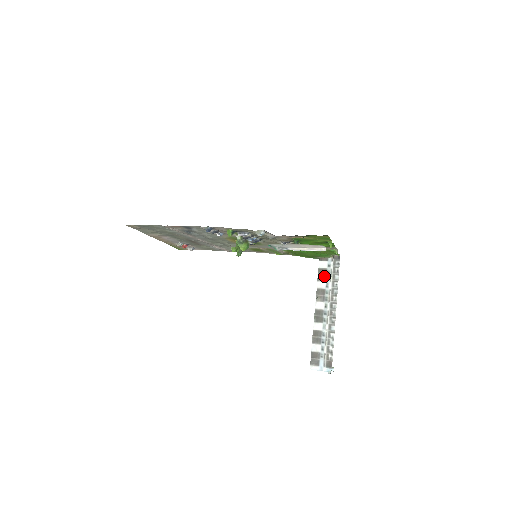
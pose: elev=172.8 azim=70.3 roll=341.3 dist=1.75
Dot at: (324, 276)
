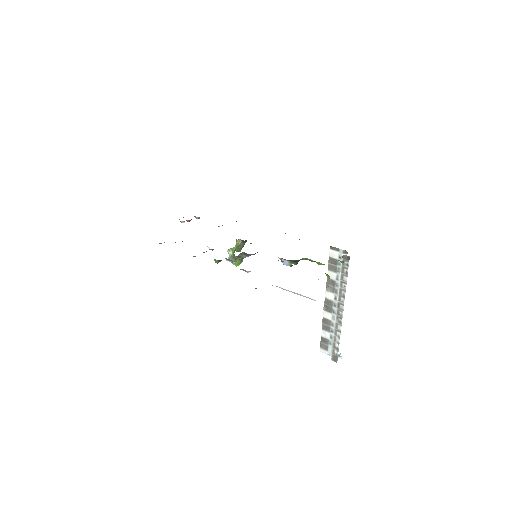
Dot at: (335, 267)
